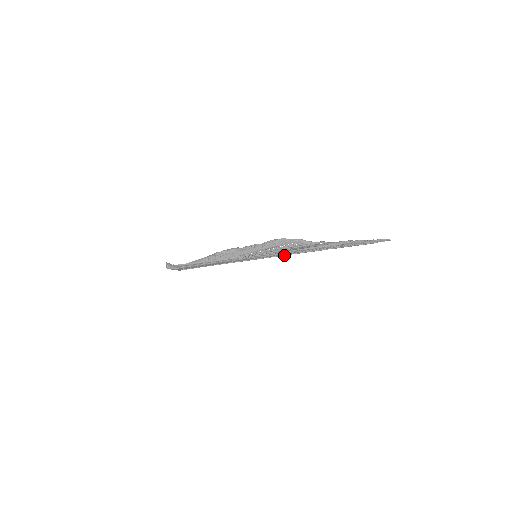
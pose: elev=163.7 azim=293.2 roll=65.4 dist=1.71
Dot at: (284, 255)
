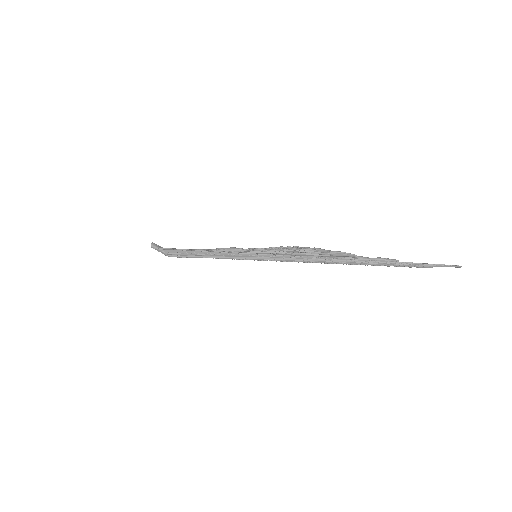
Dot at: (292, 260)
